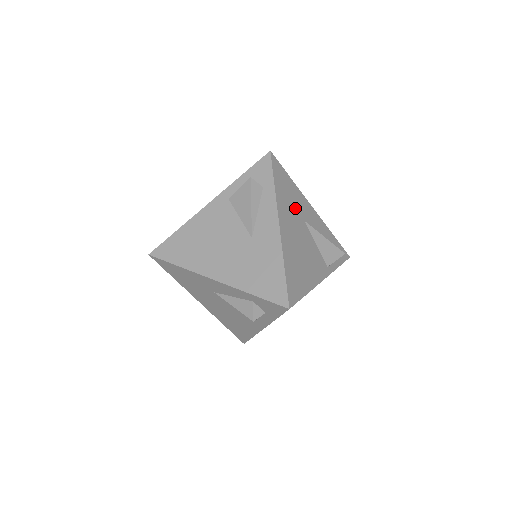
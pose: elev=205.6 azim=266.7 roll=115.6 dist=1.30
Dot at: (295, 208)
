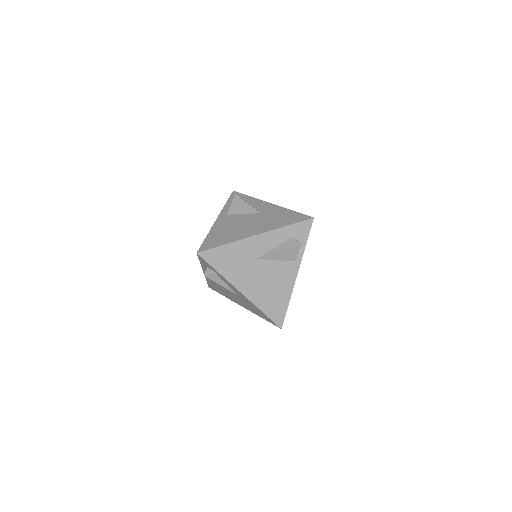
Dot at: (243, 262)
